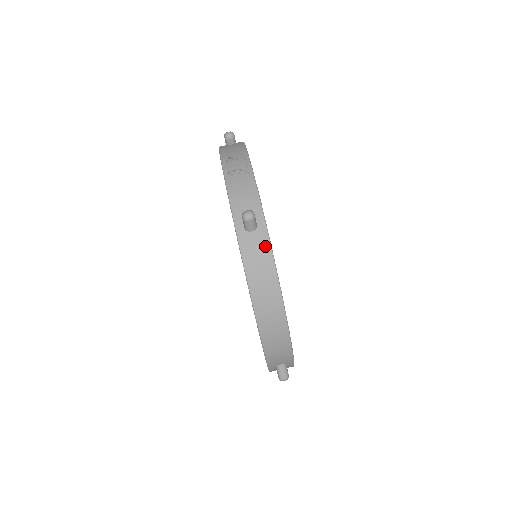
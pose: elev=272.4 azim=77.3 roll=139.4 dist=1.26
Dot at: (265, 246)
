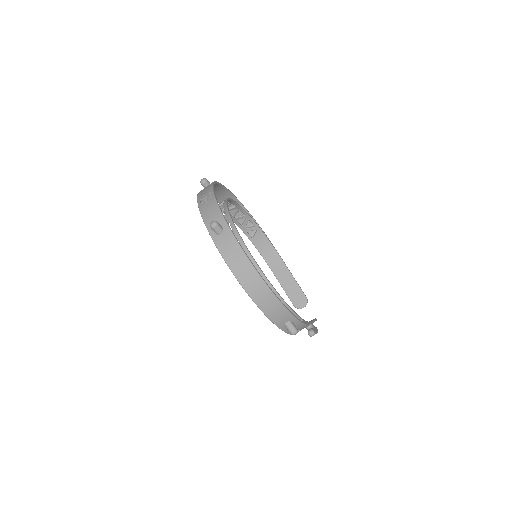
Dot at: (232, 240)
